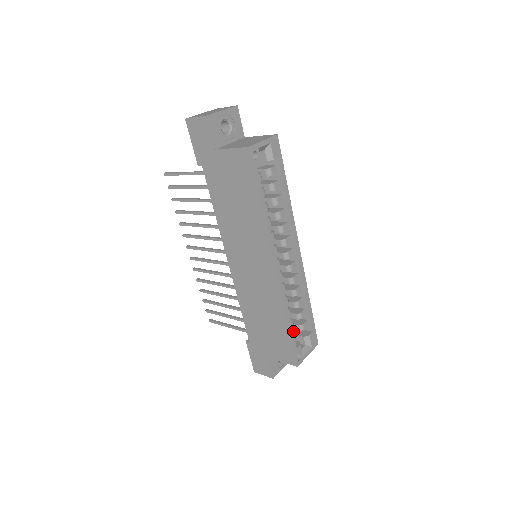
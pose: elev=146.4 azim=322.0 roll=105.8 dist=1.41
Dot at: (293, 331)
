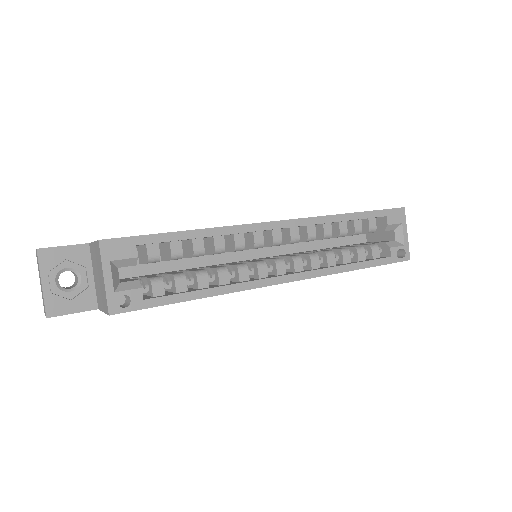
Dot at: (369, 249)
